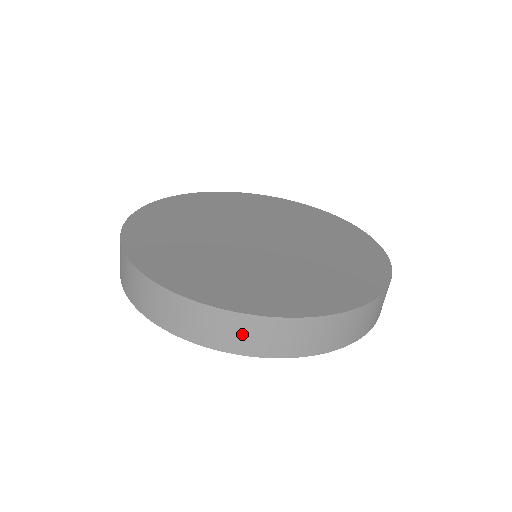
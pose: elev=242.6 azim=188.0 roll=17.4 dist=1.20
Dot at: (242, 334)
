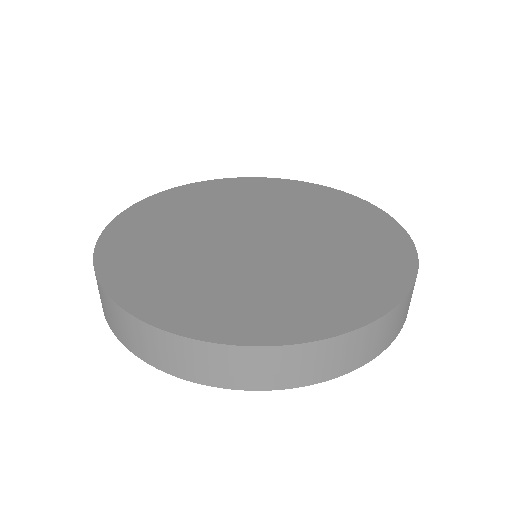
Dot at: (154, 347)
